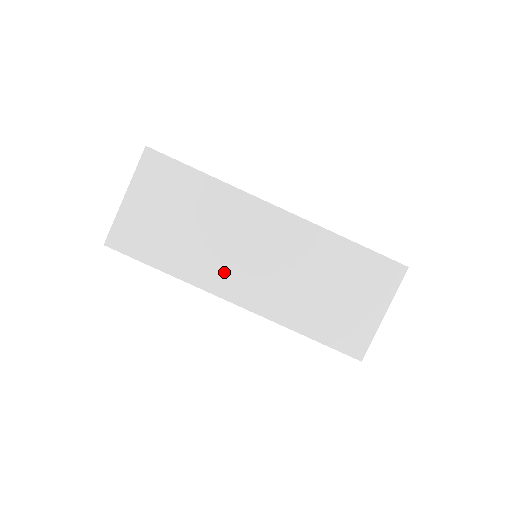
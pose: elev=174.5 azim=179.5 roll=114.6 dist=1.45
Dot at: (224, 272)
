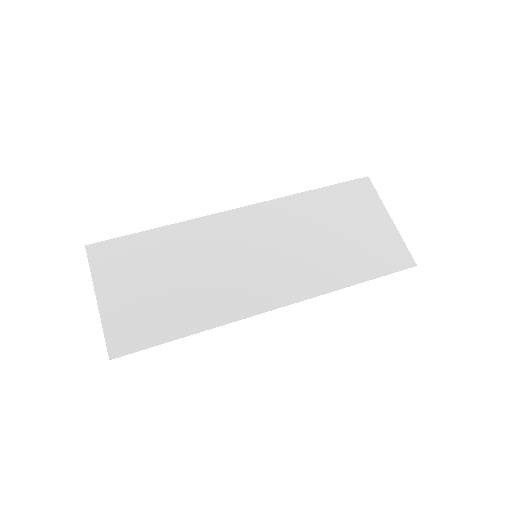
Dot at: (243, 290)
